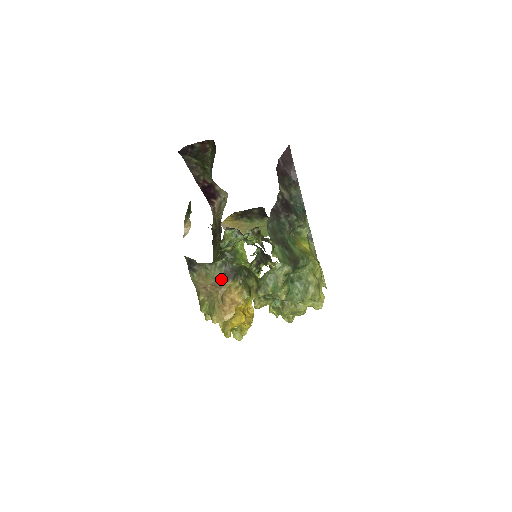
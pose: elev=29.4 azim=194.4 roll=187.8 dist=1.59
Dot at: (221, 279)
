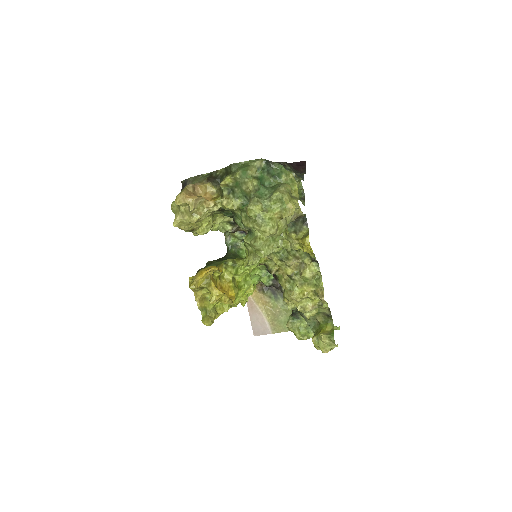
Dot at: (201, 181)
